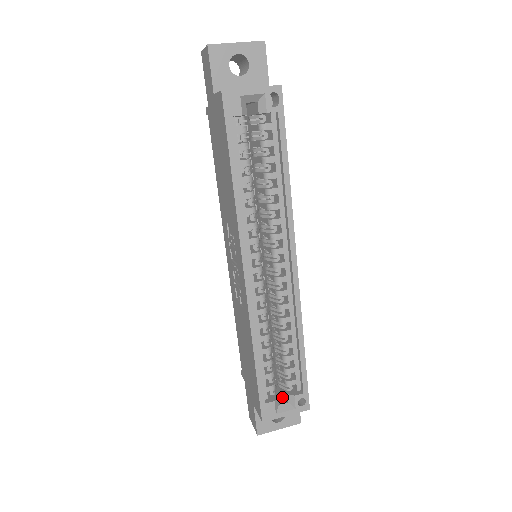
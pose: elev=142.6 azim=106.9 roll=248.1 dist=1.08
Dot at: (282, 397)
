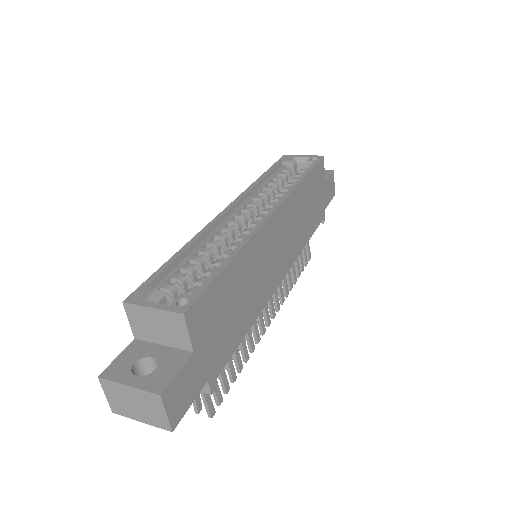
Dot at: occluded
